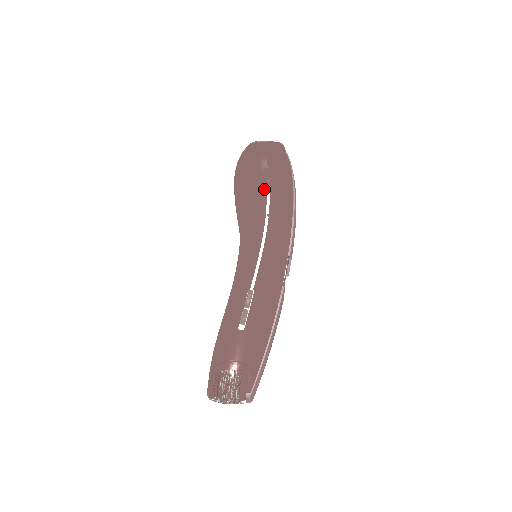
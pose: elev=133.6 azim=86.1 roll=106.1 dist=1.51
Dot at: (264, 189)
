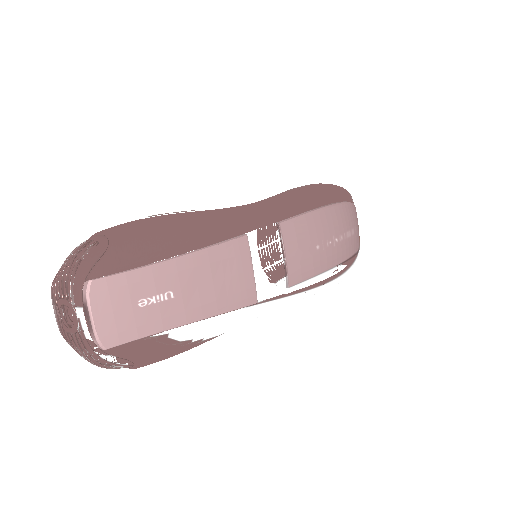
Dot at: occluded
